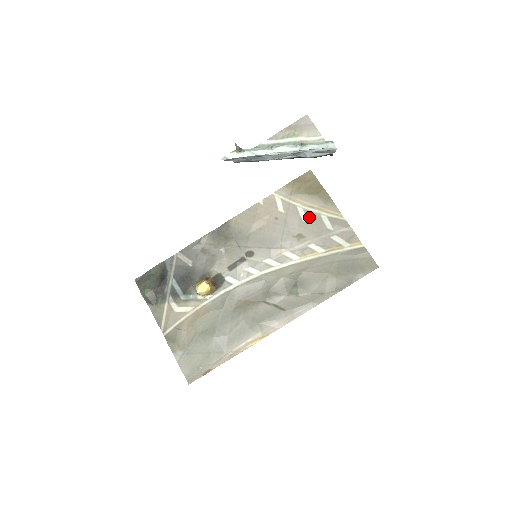
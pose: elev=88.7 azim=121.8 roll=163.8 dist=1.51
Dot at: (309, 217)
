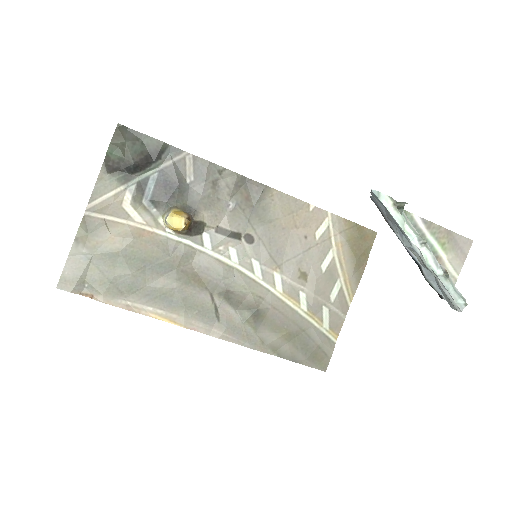
Dot at: (329, 269)
